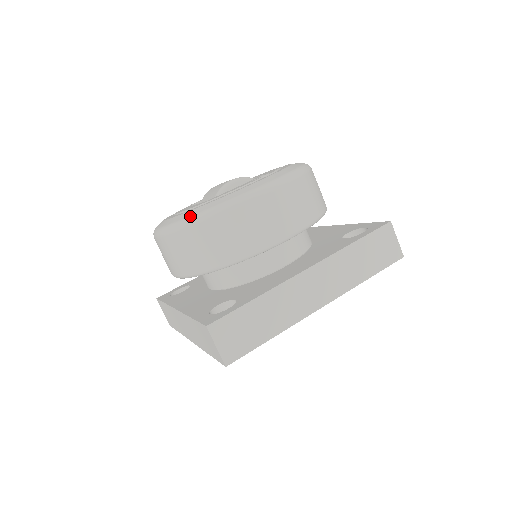
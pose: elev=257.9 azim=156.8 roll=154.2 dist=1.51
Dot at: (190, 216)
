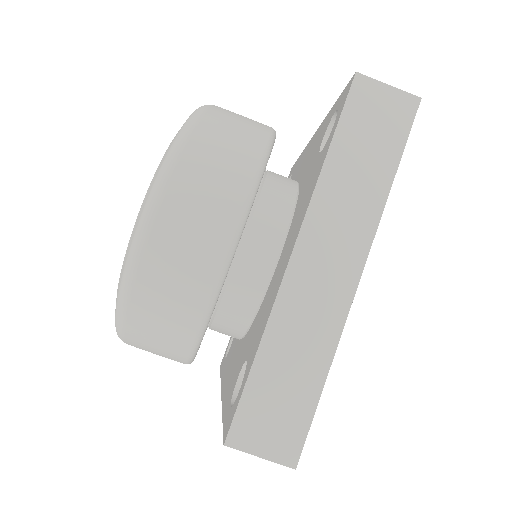
Dot at: (115, 309)
